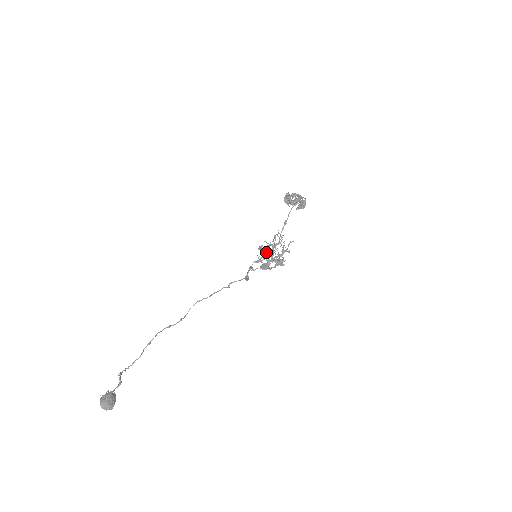
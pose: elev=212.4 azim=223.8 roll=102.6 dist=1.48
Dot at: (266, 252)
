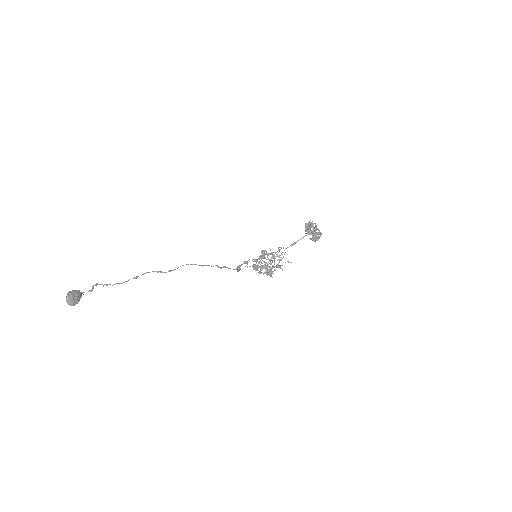
Dot at: occluded
